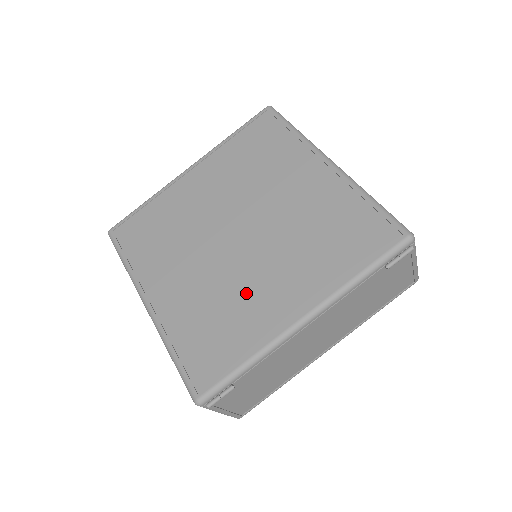
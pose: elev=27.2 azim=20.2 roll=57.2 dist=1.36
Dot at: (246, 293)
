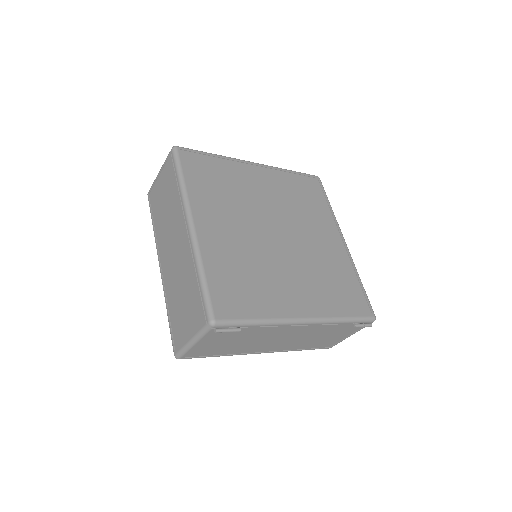
Dot at: (273, 276)
